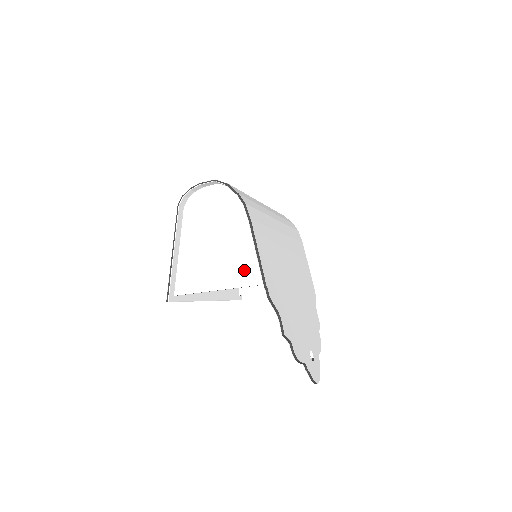
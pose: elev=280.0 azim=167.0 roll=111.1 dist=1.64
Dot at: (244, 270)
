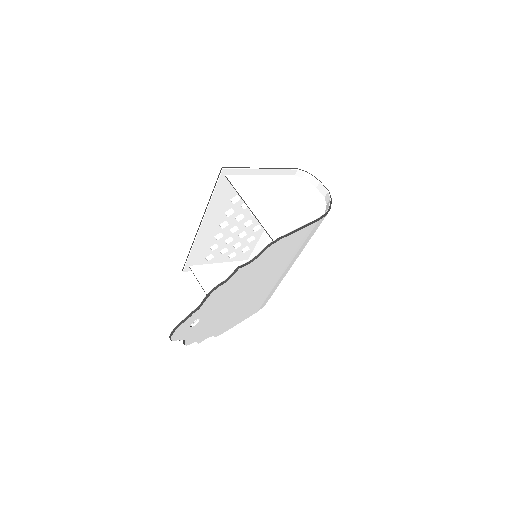
Dot at: (276, 224)
